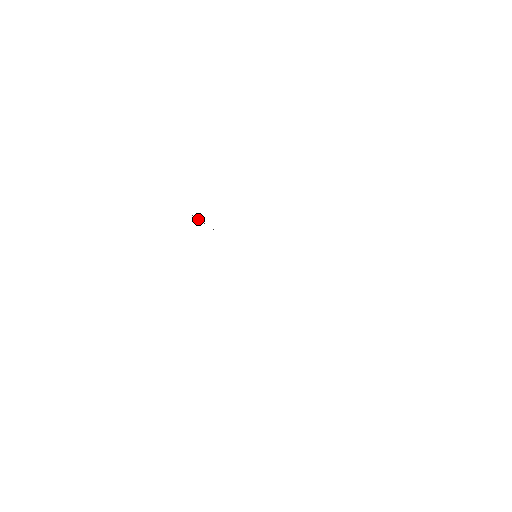
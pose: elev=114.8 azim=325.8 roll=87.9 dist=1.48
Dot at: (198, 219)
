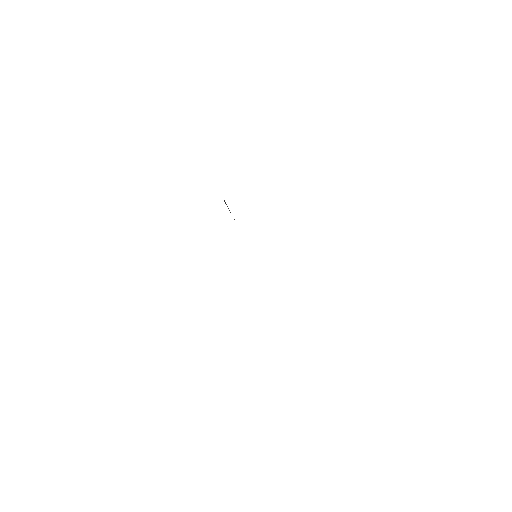
Dot at: (227, 206)
